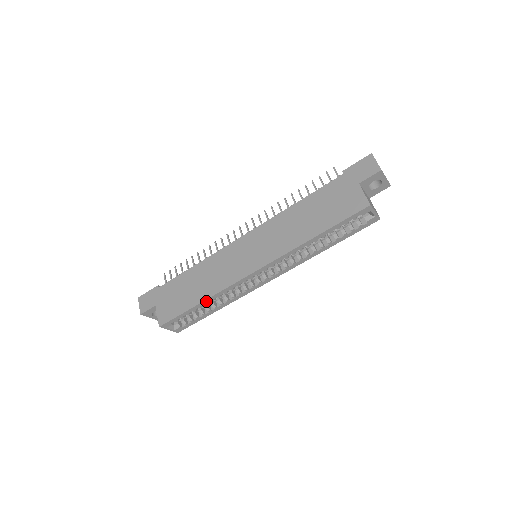
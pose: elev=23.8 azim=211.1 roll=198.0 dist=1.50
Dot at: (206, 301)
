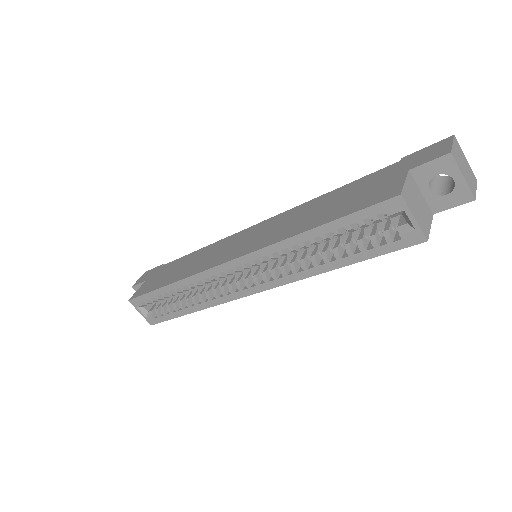
Dot at: (175, 285)
